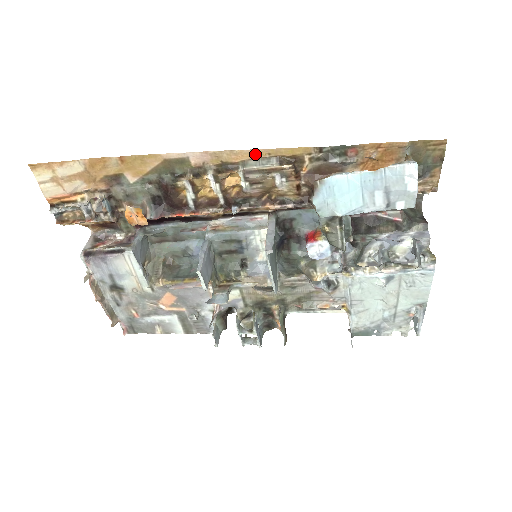
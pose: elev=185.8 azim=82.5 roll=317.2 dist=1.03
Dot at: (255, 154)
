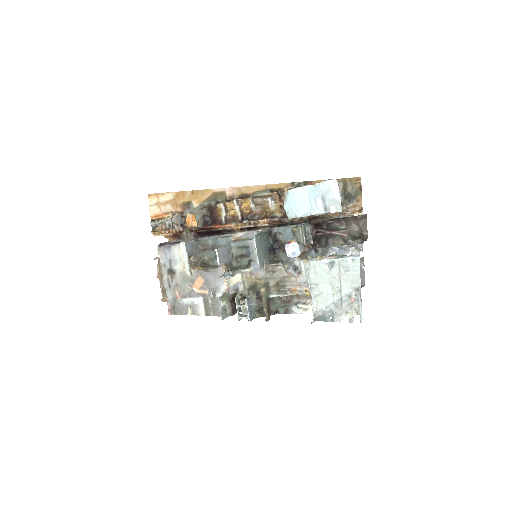
Dot at: (259, 188)
